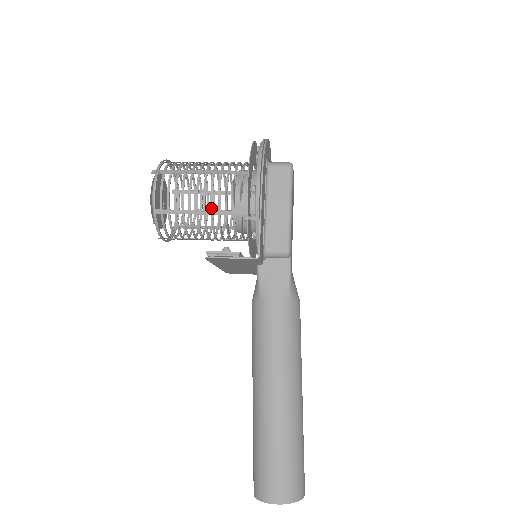
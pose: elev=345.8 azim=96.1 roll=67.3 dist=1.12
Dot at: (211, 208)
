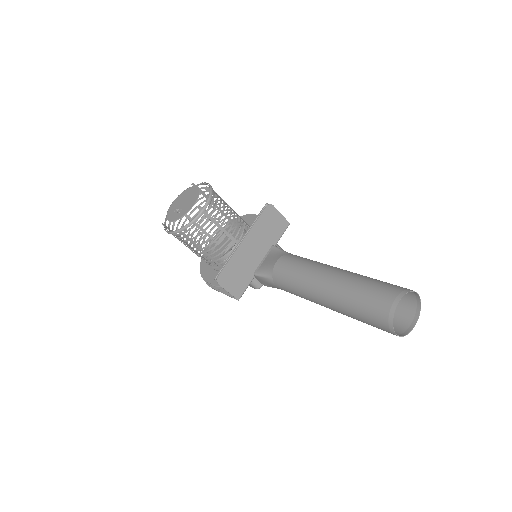
Dot at: (236, 213)
